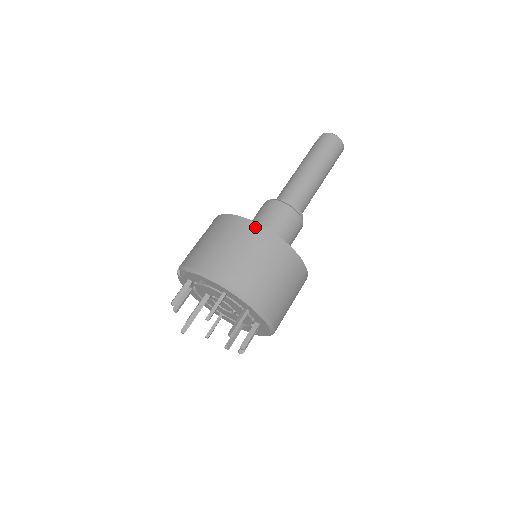
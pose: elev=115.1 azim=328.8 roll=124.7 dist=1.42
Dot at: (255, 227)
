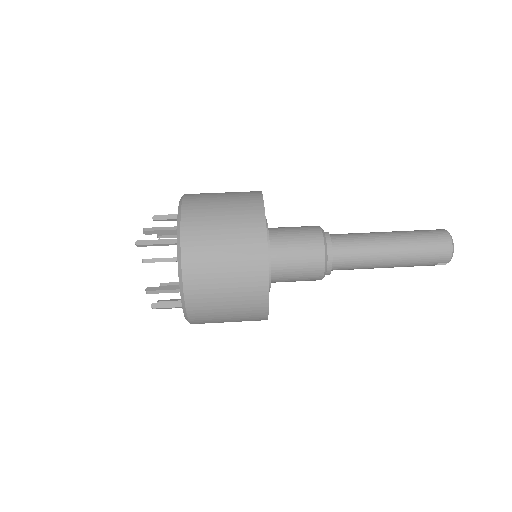
Dot at: (258, 205)
